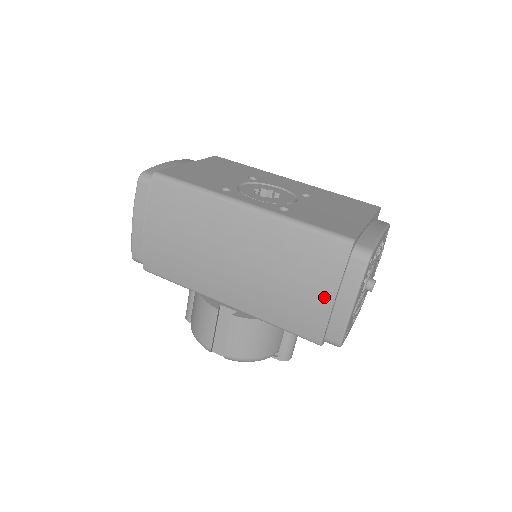
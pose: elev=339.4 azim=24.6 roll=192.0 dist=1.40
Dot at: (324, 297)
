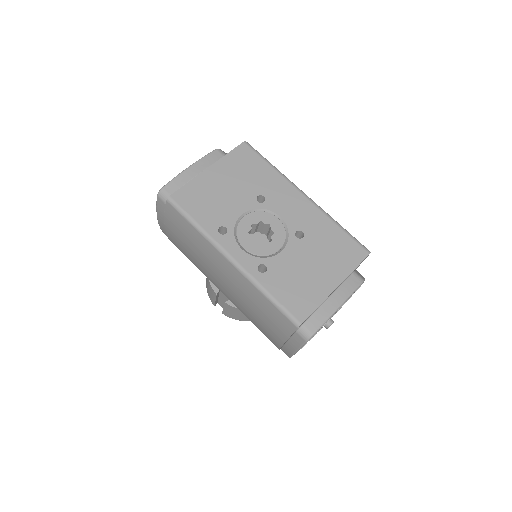
Dot at: (278, 337)
